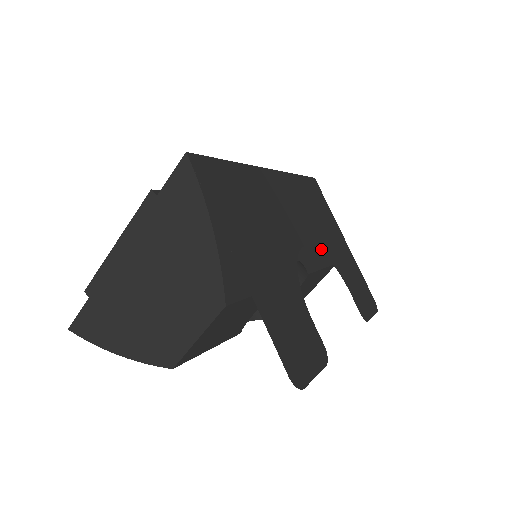
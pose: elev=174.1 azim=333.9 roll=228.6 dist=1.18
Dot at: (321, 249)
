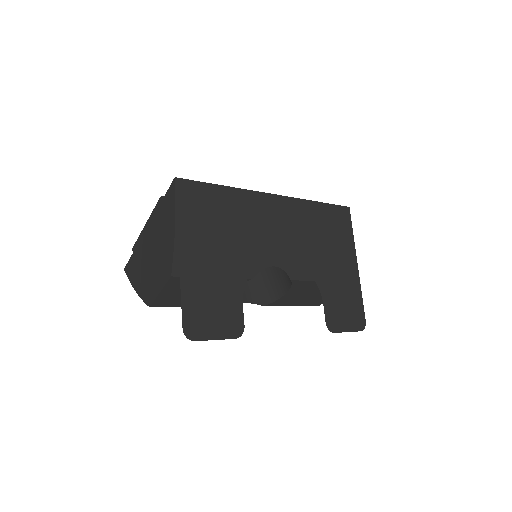
Dot at: (304, 264)
